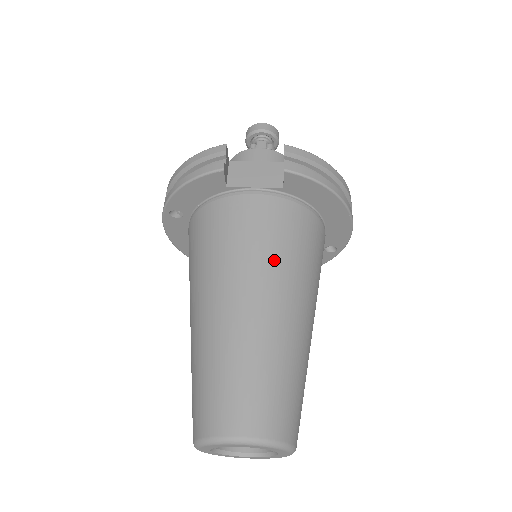
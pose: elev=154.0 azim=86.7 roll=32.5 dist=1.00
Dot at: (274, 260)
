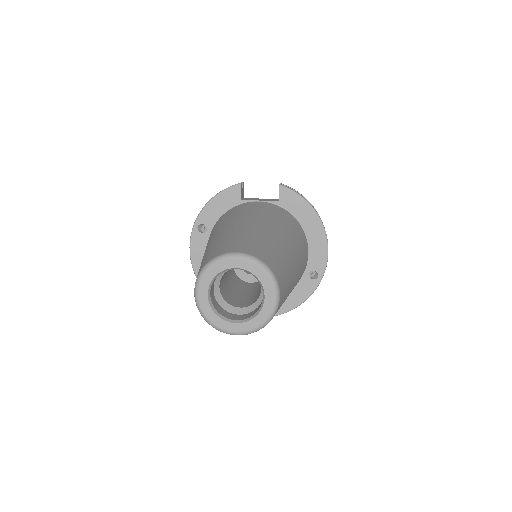
Dot at: (270, 217)
